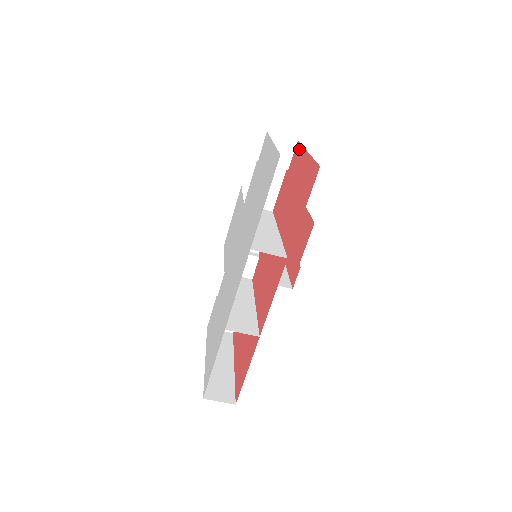
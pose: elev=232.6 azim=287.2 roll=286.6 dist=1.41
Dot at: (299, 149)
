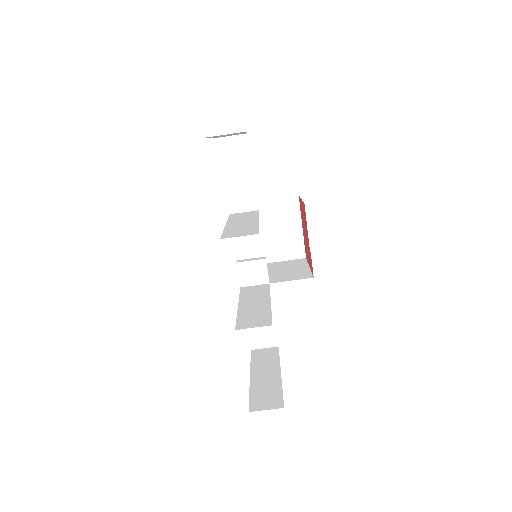
Dot at: occluded
